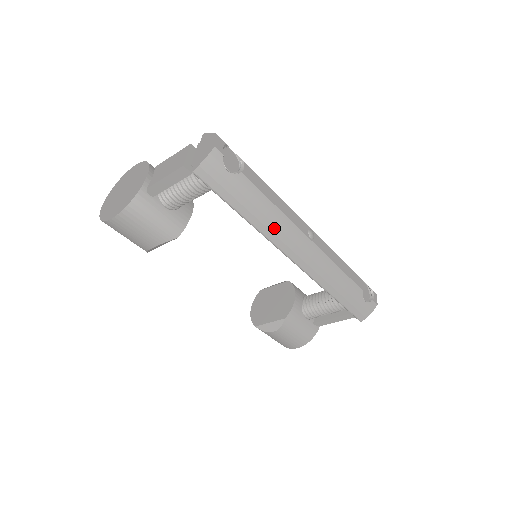
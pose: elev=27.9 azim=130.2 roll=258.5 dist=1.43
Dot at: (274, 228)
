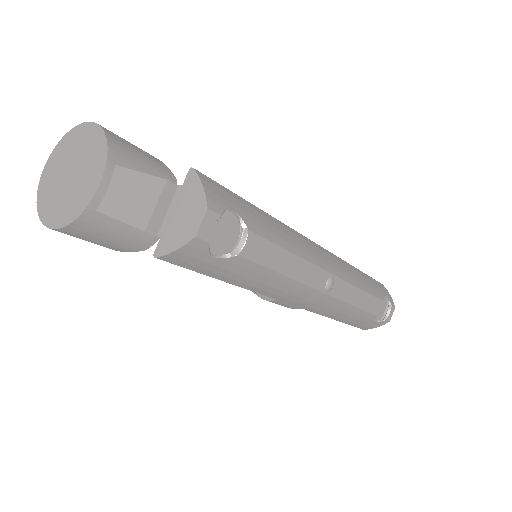
Dot at: (276, 291)
